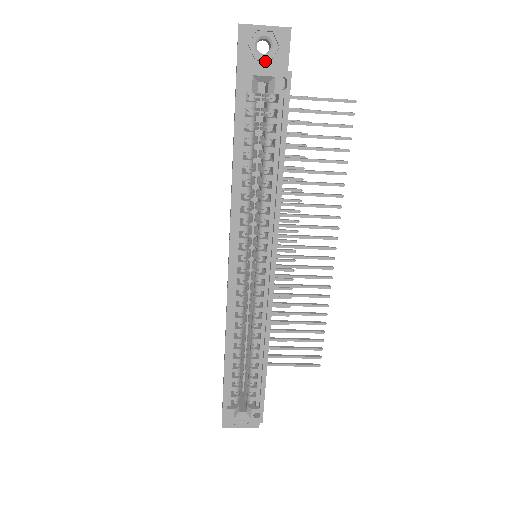
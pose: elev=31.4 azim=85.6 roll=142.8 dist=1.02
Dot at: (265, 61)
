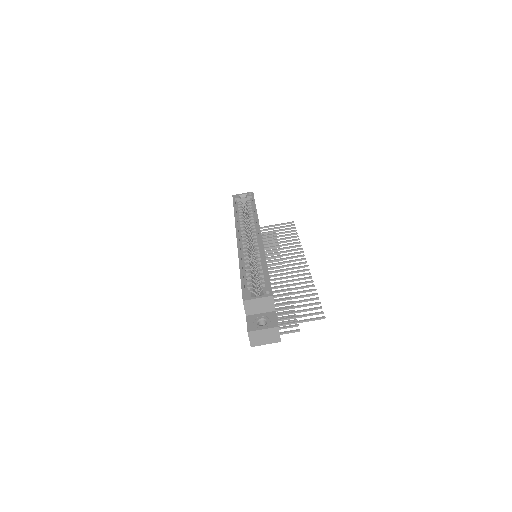
Dot at: occluded
